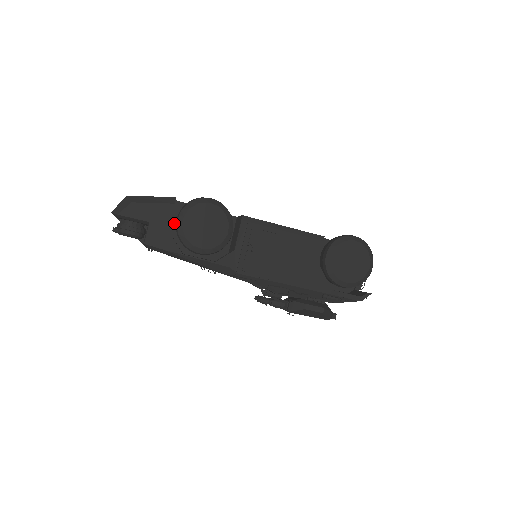
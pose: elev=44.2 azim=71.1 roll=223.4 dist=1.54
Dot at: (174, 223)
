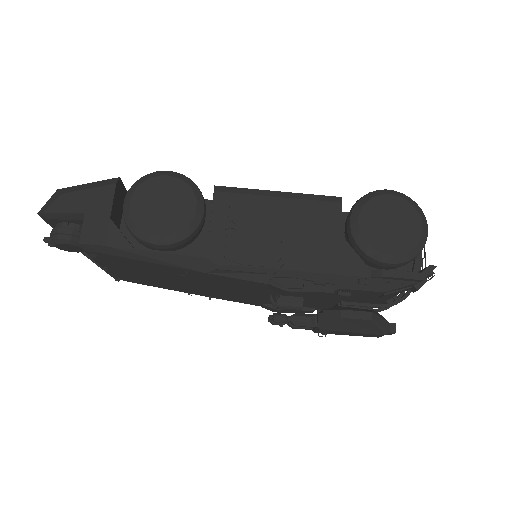
Dot at: occluded
